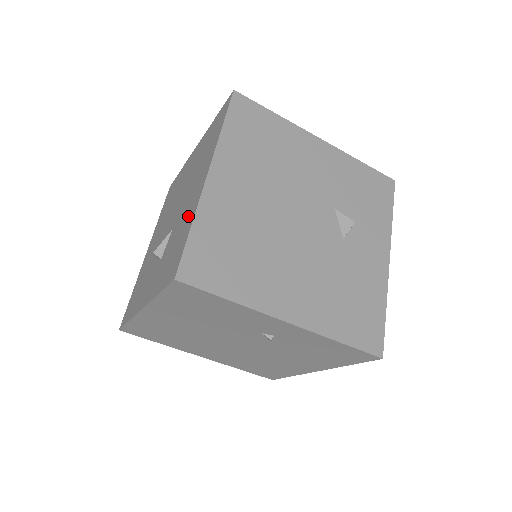
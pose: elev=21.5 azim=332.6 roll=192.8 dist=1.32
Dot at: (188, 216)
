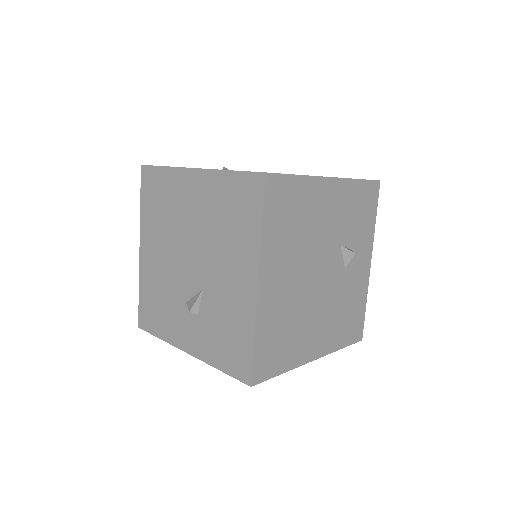
Dot at: (239, 314)
